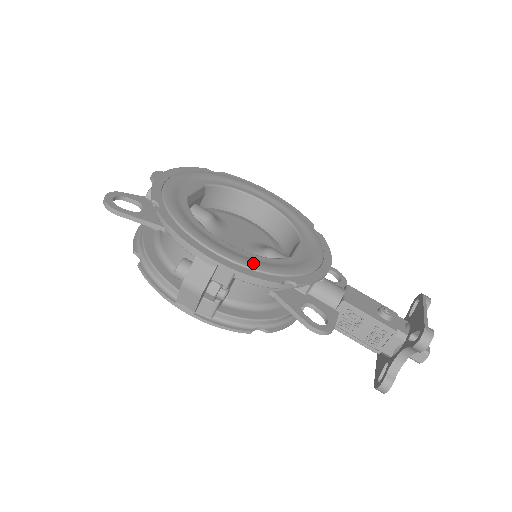
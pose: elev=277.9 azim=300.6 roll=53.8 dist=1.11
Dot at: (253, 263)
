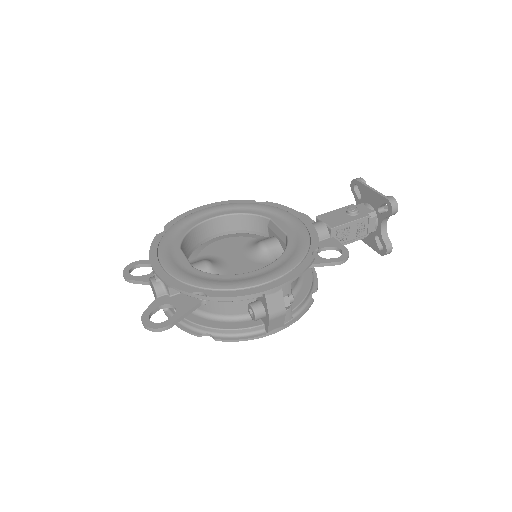
Dot at: (290, 264)
